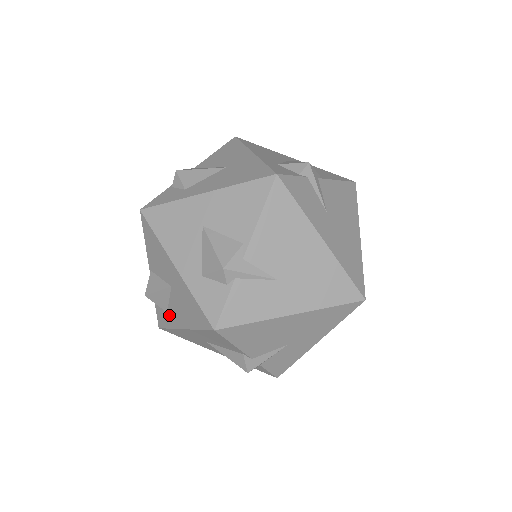
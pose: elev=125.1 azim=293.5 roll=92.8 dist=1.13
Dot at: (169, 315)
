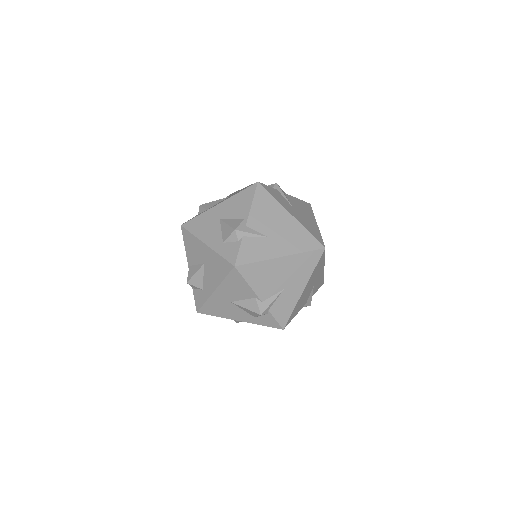
Dot at: (204, 290)
